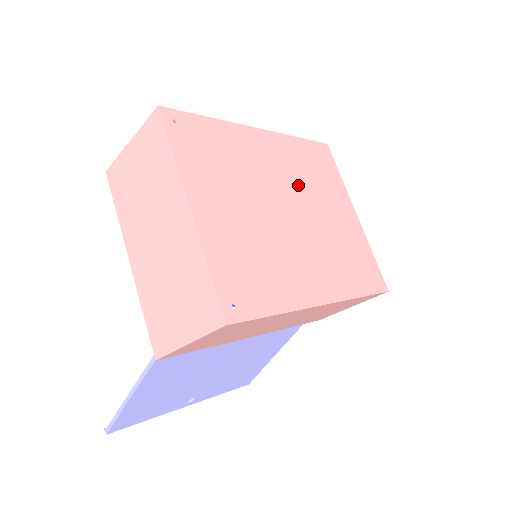
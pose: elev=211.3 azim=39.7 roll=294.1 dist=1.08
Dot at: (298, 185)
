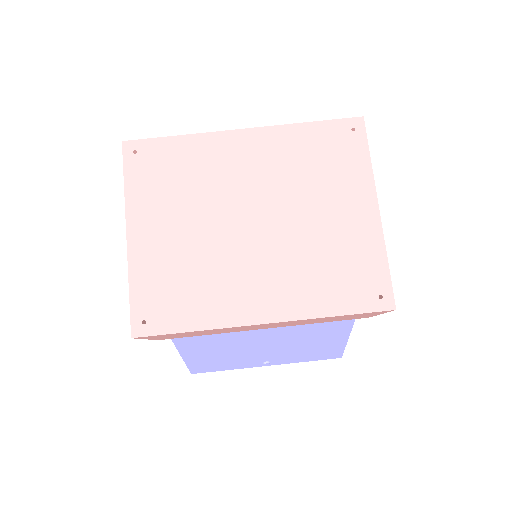
Dot at: (280, 187)
